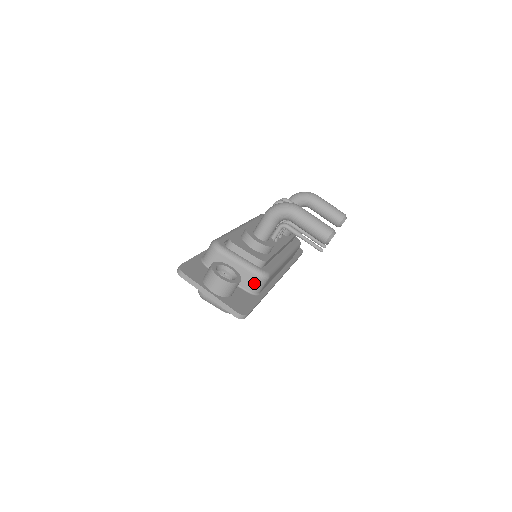
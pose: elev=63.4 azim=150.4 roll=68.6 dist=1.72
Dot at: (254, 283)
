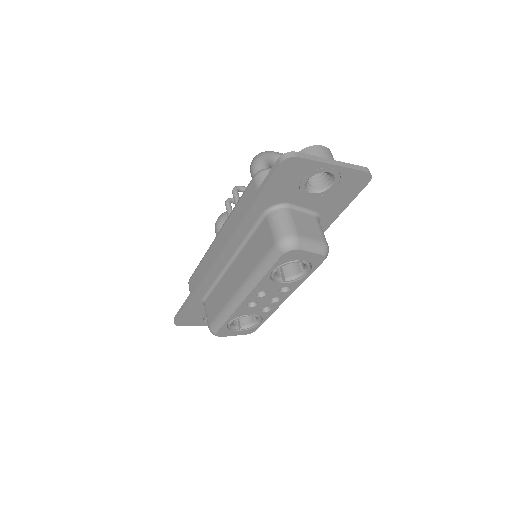
Dot at: occluded
